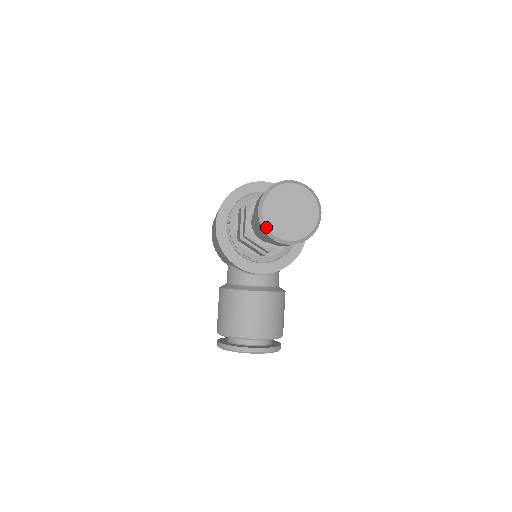
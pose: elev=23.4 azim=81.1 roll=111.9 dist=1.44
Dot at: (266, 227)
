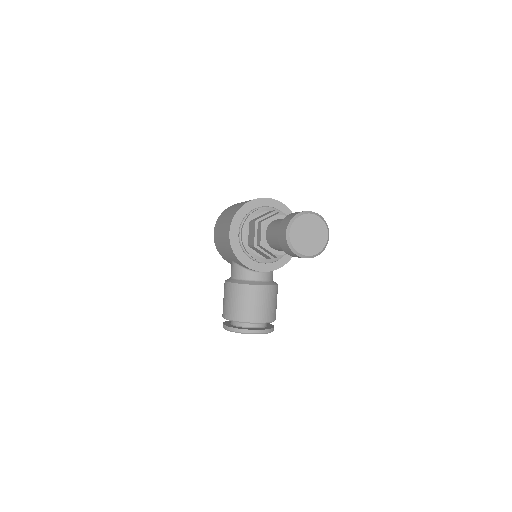
Dot at: (292, 246)
